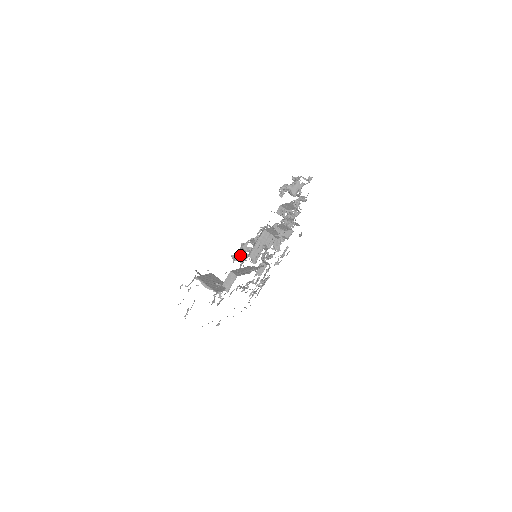
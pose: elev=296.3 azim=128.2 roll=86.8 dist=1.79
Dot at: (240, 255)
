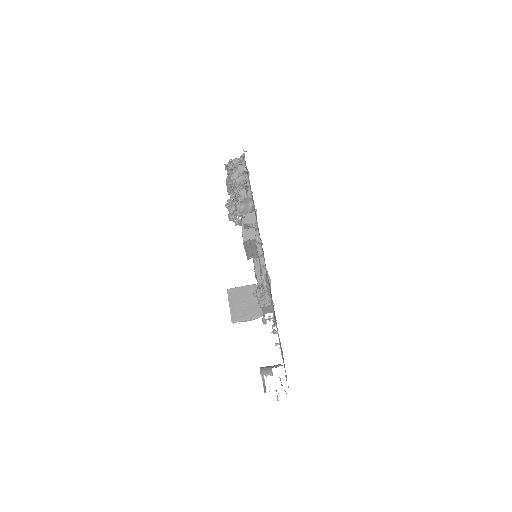
Dot at: (262, 302)
